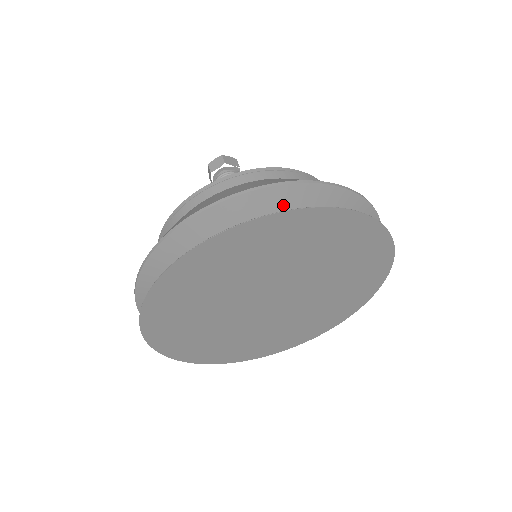
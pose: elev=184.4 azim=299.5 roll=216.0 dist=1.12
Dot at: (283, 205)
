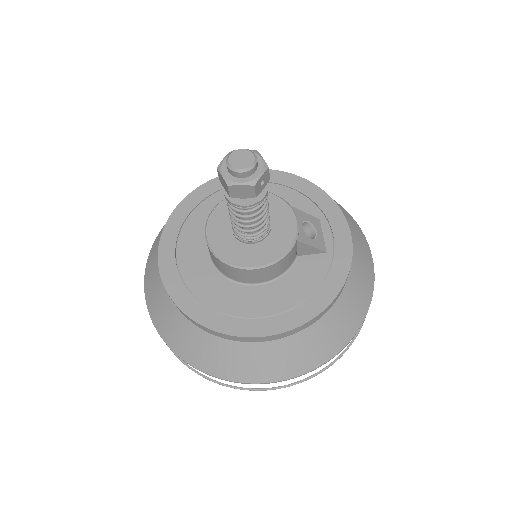
Dot at: occluded
